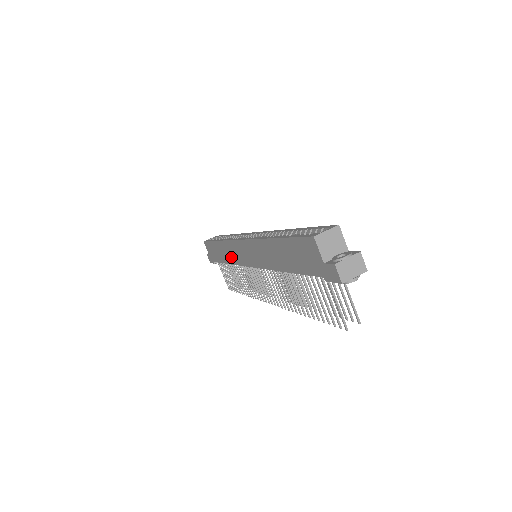
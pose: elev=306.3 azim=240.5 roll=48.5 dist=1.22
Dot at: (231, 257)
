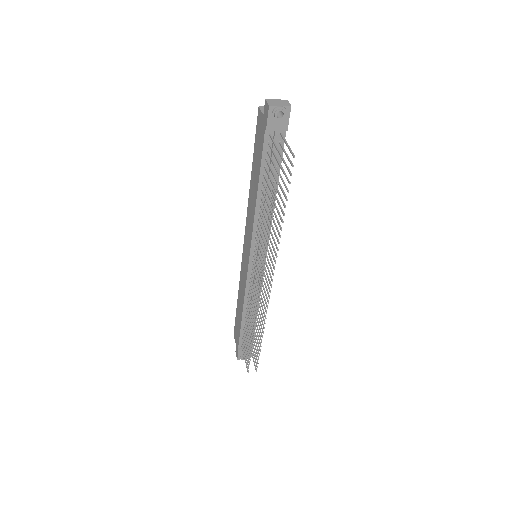
Dot at: (243, 290)
